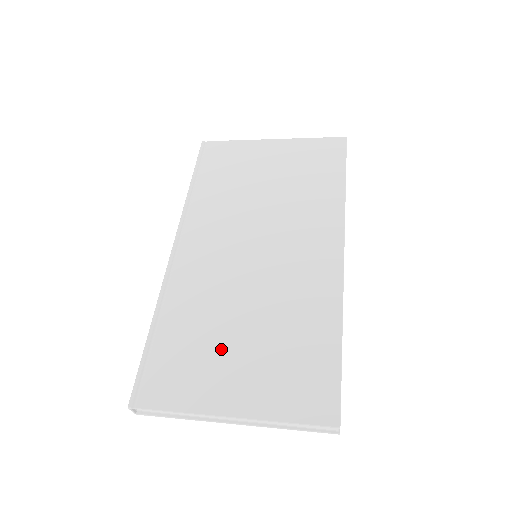
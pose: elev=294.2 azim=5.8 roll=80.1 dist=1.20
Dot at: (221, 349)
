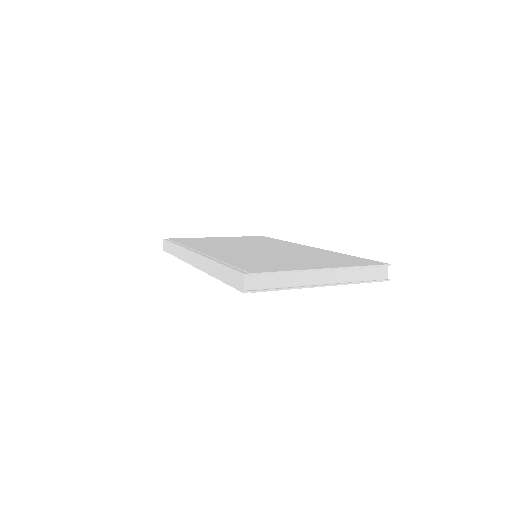
Dot at: (283, 261)
